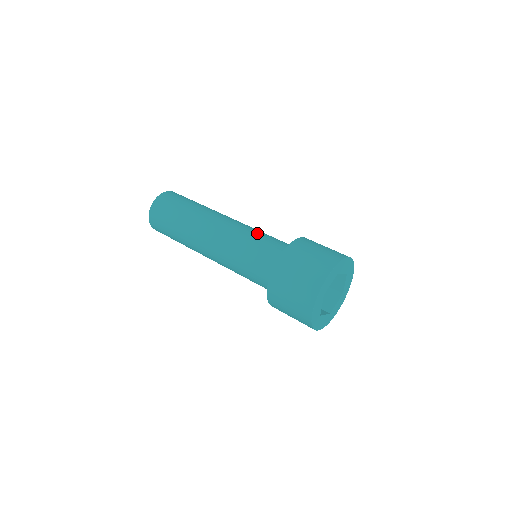
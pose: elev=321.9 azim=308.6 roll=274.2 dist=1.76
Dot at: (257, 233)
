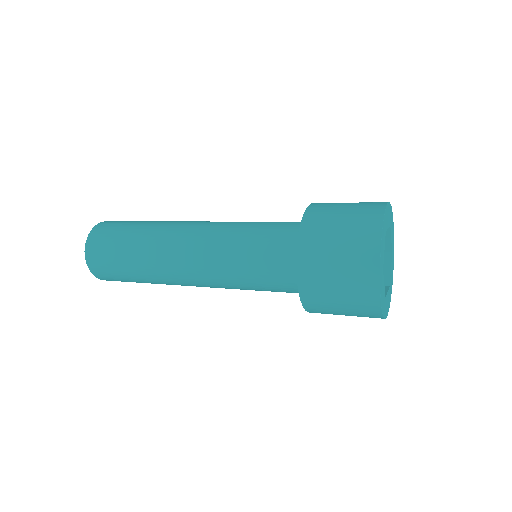
Dot at: (245, 226)
